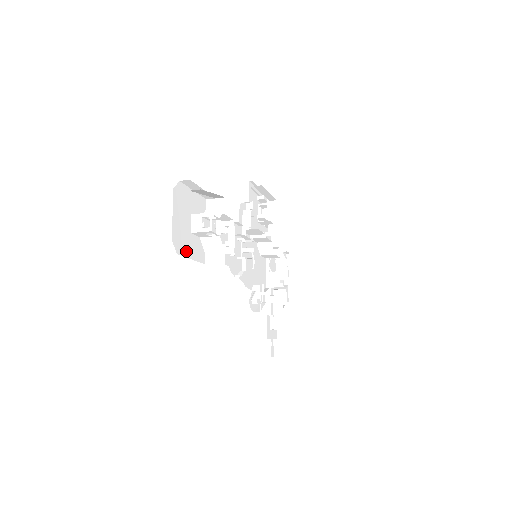
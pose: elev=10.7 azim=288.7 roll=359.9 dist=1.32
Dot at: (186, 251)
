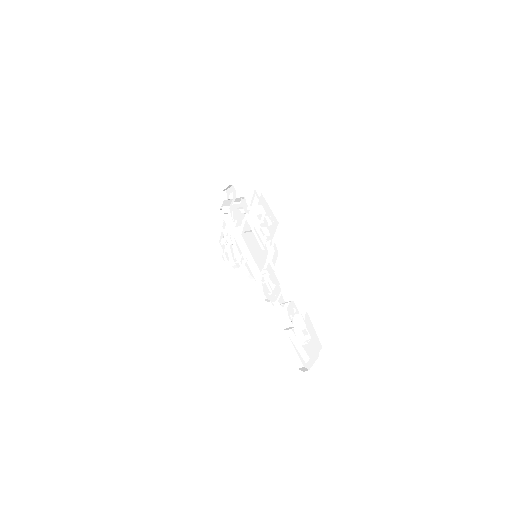
Dot at: (294, 357)
